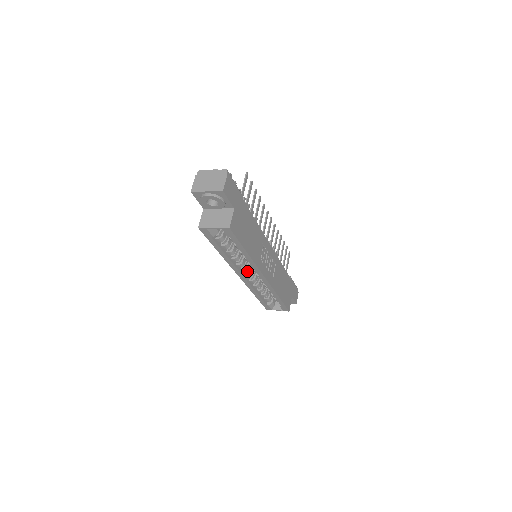
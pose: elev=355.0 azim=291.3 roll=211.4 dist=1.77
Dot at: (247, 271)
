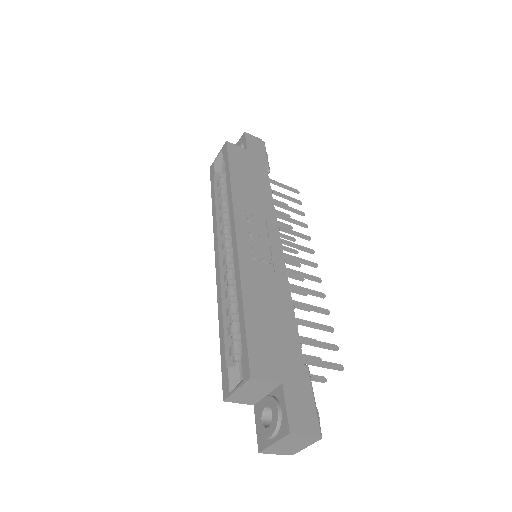
Dot at: (227, 247)
